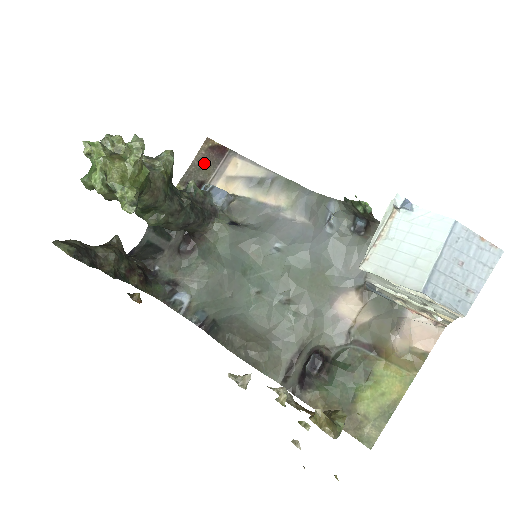
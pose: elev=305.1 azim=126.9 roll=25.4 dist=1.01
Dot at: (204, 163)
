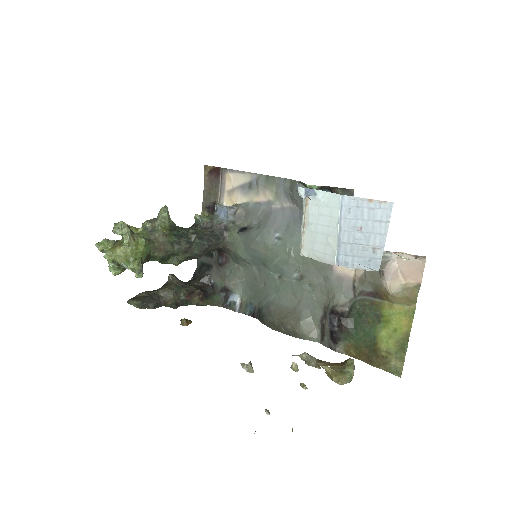
Dot at: (210, 187)
